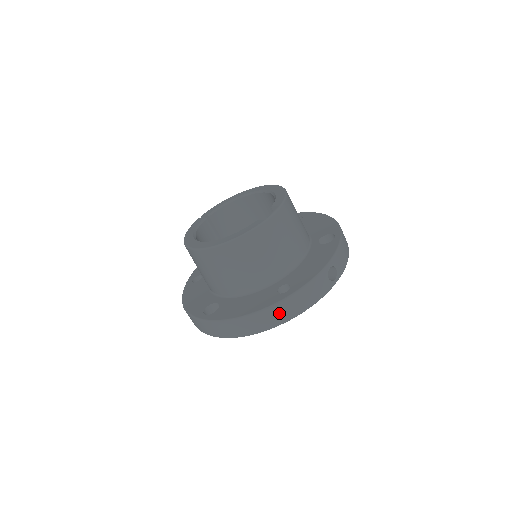
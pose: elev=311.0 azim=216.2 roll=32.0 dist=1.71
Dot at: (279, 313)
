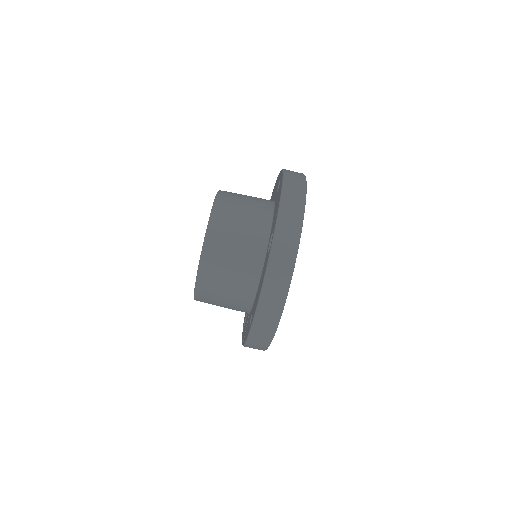
Dot at: (293, 176)
